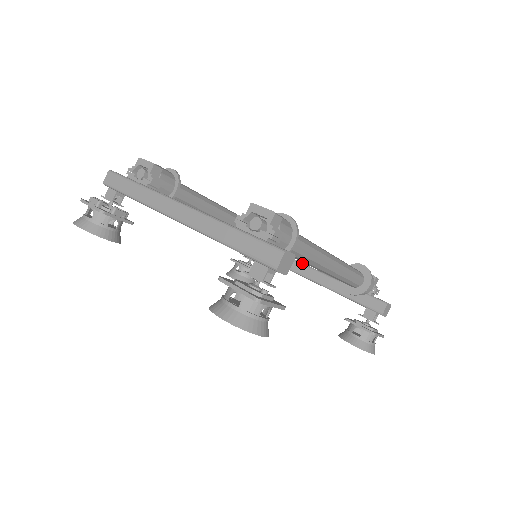
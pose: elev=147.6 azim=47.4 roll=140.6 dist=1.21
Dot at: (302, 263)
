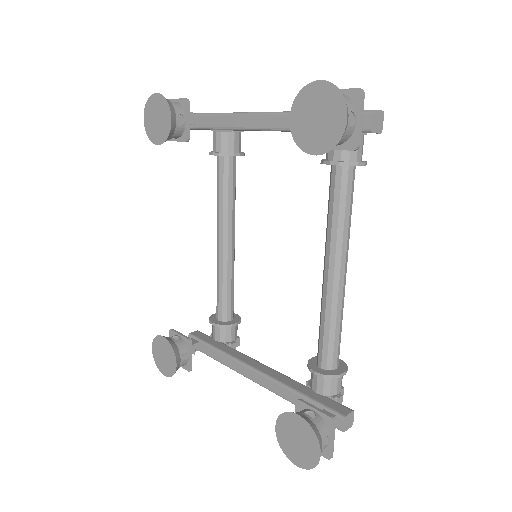
Dot at: occluded
